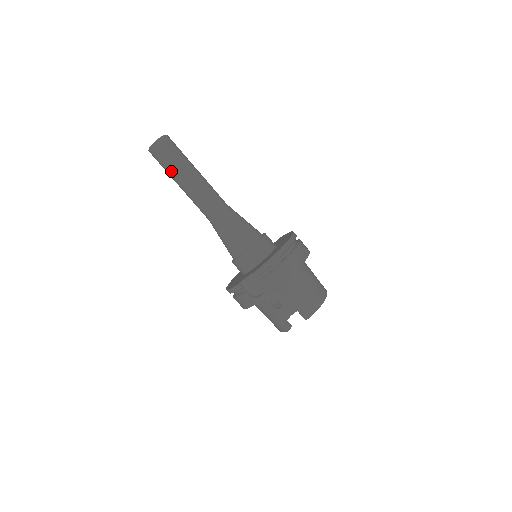
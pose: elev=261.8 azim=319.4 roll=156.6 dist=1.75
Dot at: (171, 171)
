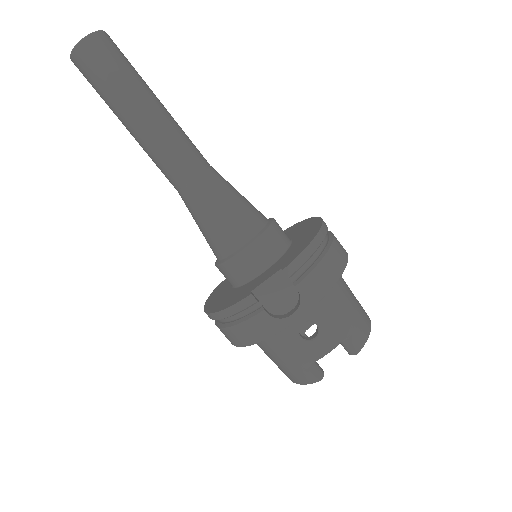
Dot at: (116, 93)
